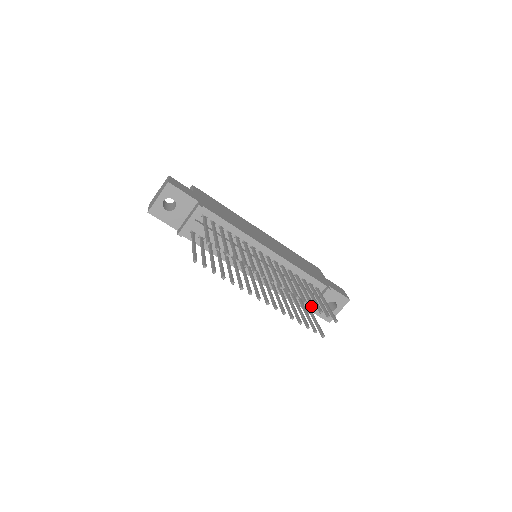
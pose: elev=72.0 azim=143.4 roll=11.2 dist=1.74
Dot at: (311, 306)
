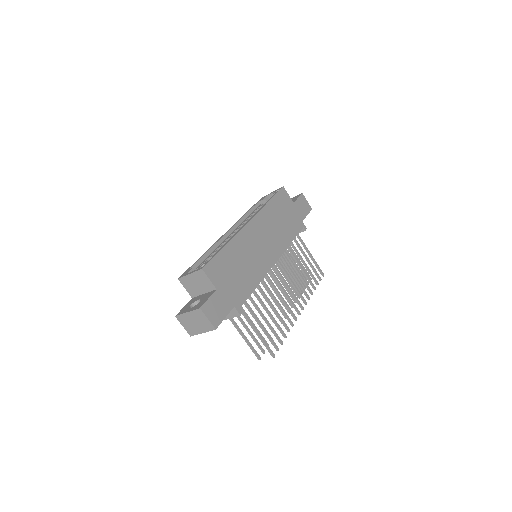
Dot at: occluded
